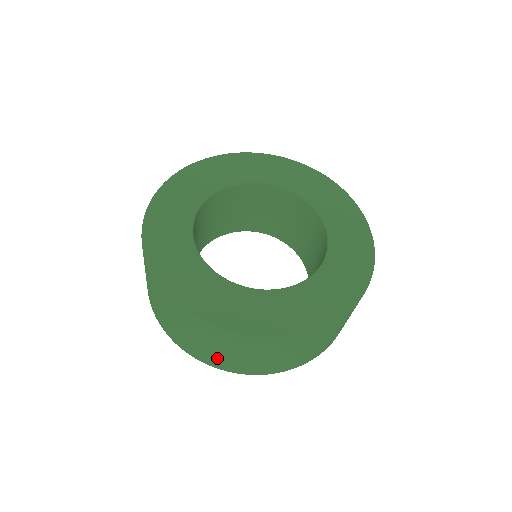
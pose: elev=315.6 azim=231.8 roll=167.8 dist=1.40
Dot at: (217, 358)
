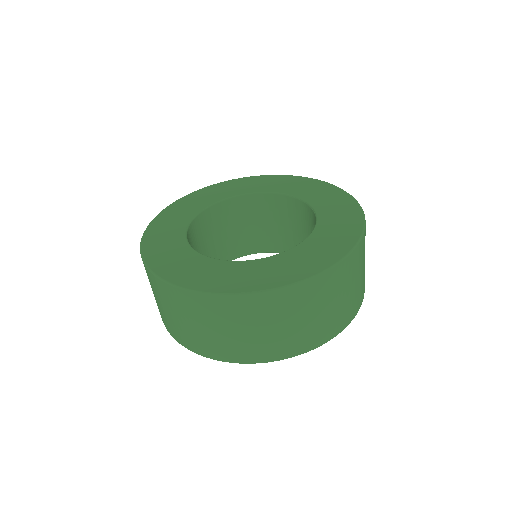
Dot at: (331, 320)
